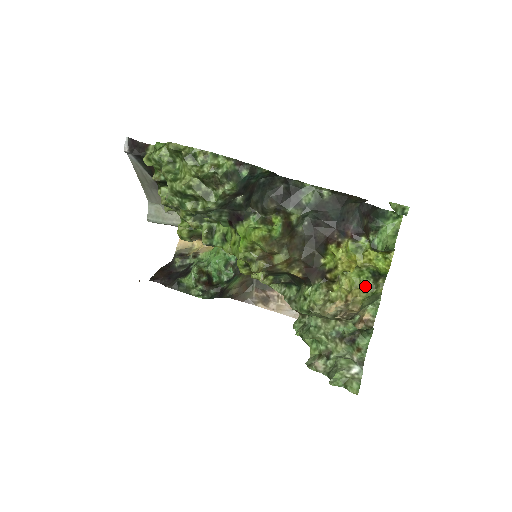
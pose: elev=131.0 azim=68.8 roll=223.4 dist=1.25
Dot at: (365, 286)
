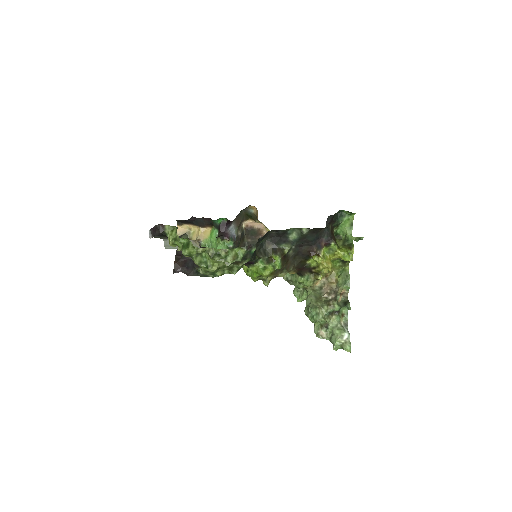
Dot at: (337, 267)
